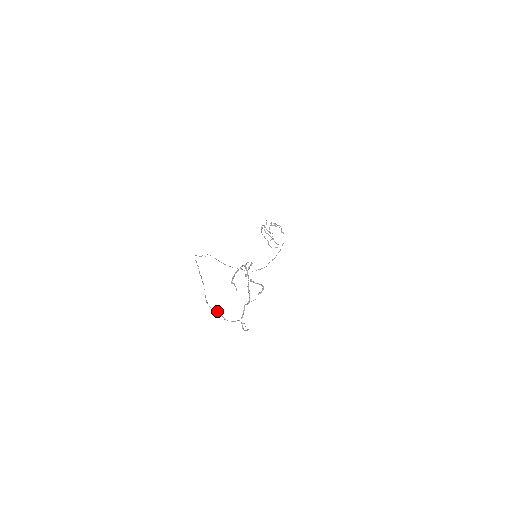
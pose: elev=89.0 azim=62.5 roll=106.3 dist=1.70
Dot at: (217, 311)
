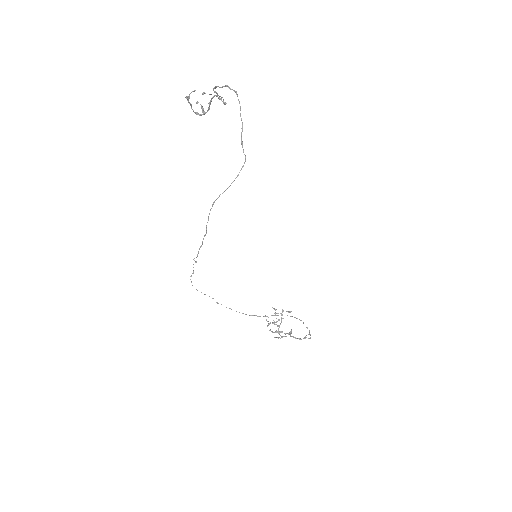
Dot at: occluded
